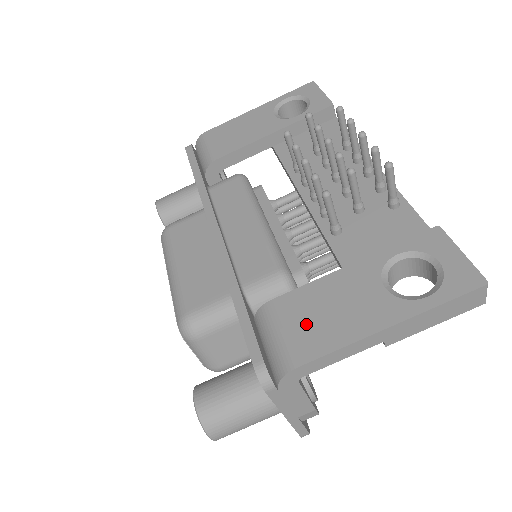
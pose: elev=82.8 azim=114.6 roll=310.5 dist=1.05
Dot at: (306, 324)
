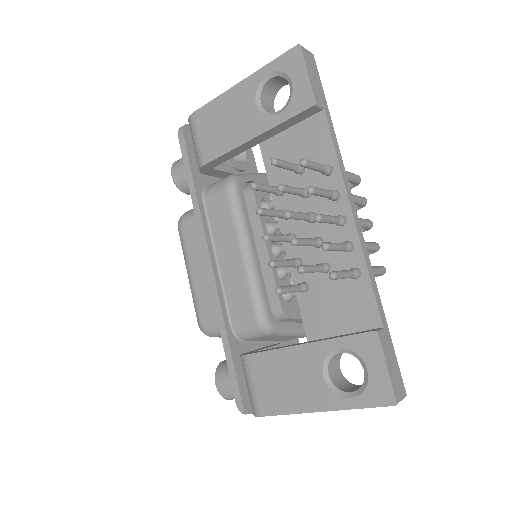
Dot at: (268, 386)
